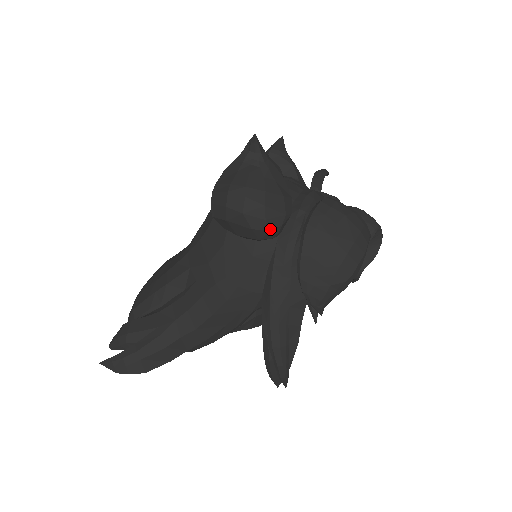
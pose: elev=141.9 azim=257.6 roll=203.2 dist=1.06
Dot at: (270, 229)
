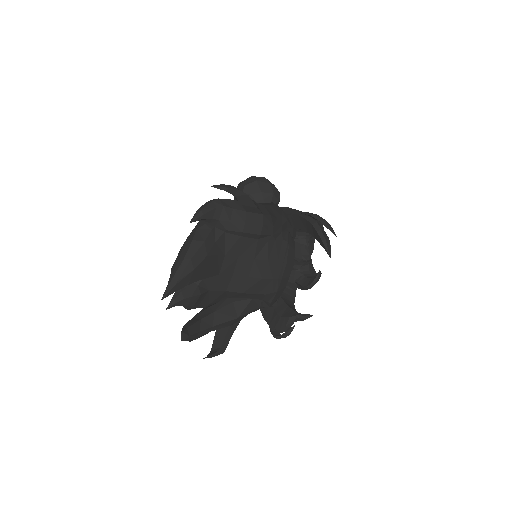
Dot at: (277, 189)
